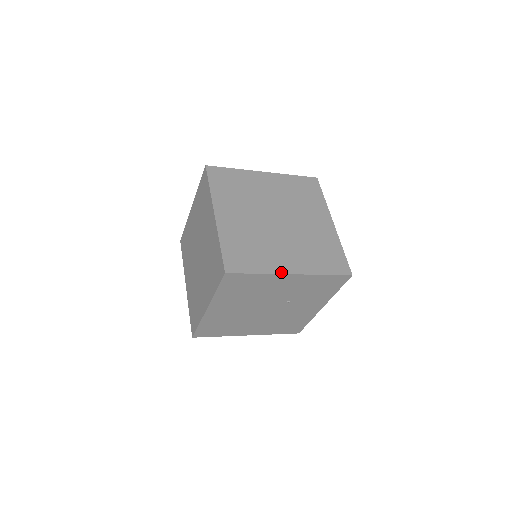
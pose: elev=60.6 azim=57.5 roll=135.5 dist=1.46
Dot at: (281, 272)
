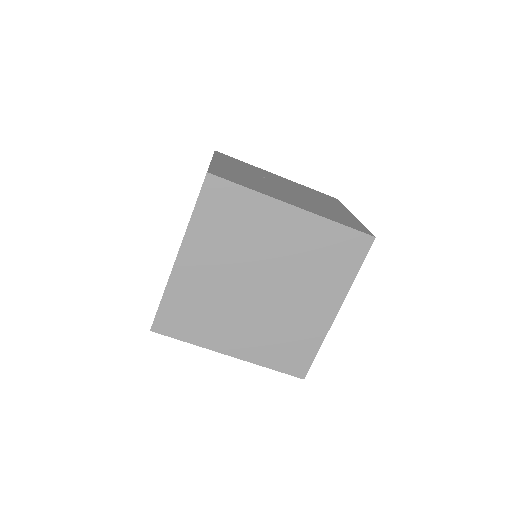
Dot at: (217, 350)
